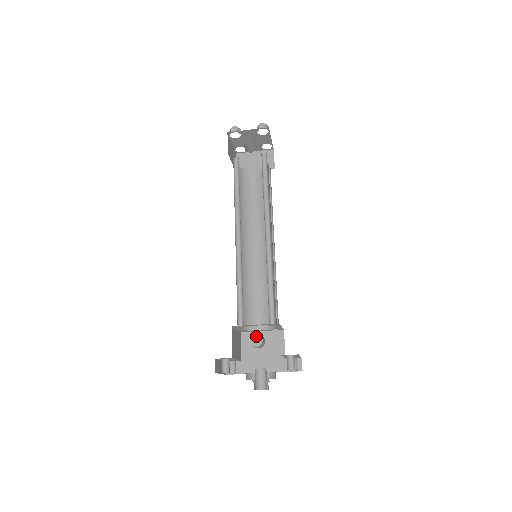
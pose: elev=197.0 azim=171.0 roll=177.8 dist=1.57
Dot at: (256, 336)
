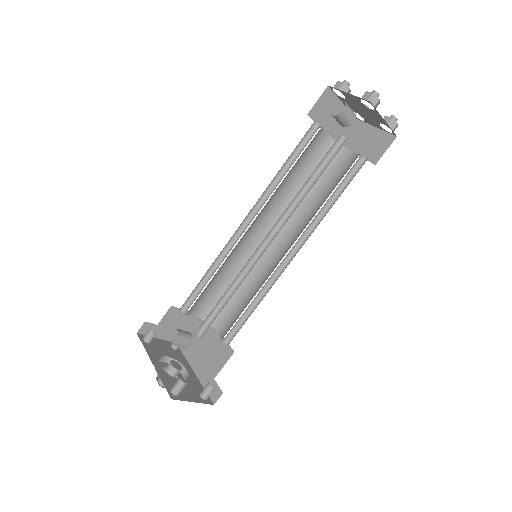
Dot at: (215, 334)
